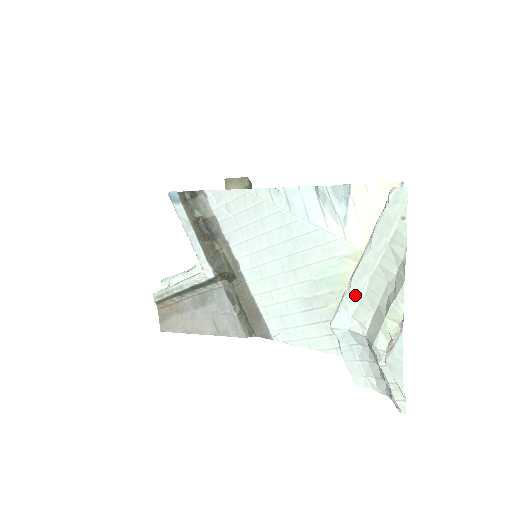
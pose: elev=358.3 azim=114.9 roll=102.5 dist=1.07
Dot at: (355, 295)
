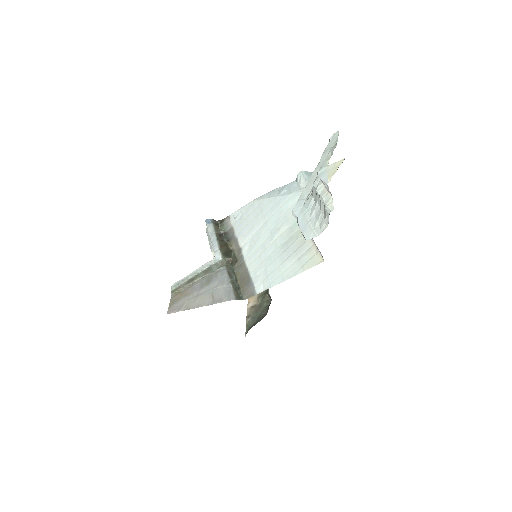
Dot at: (309, 187)
